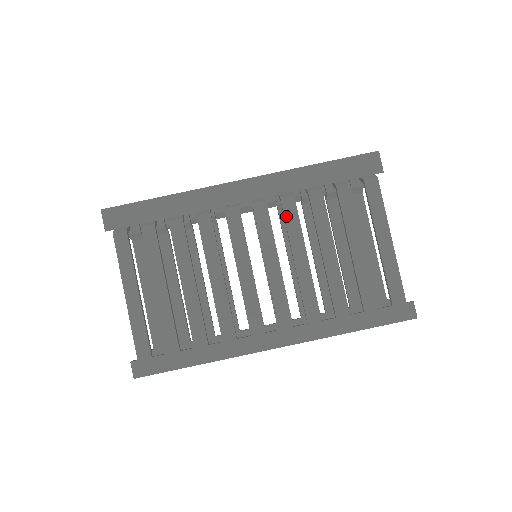
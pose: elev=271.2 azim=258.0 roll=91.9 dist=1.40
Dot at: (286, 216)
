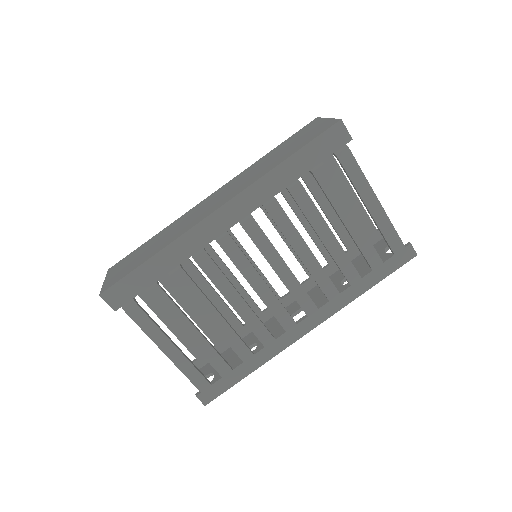
Dot at: (276, 222)
